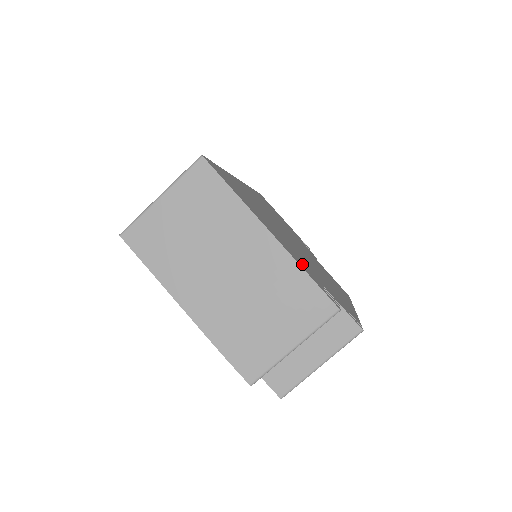
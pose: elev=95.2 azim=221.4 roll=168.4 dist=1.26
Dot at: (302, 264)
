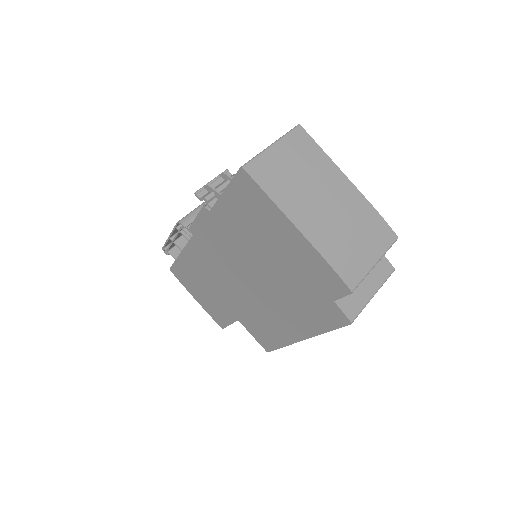
Dot at: occluded
